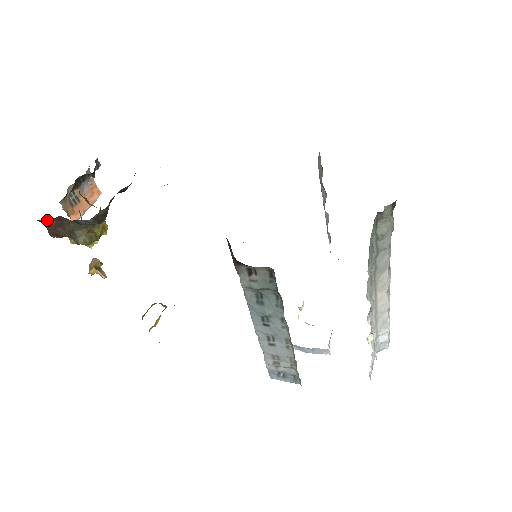
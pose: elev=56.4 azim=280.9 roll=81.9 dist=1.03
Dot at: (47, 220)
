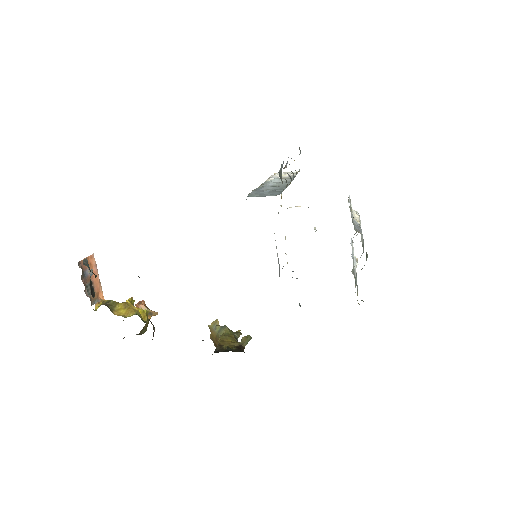
Dot at: occluded
